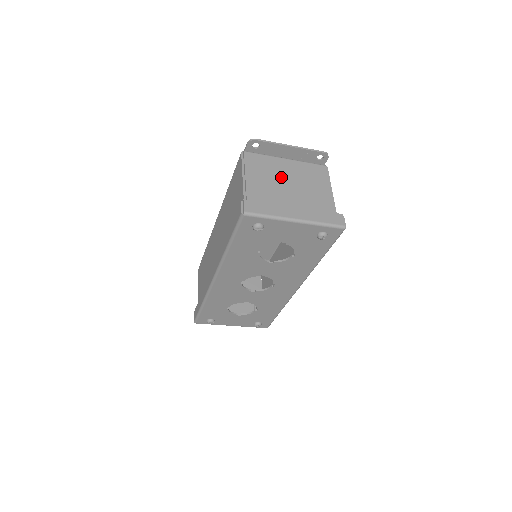
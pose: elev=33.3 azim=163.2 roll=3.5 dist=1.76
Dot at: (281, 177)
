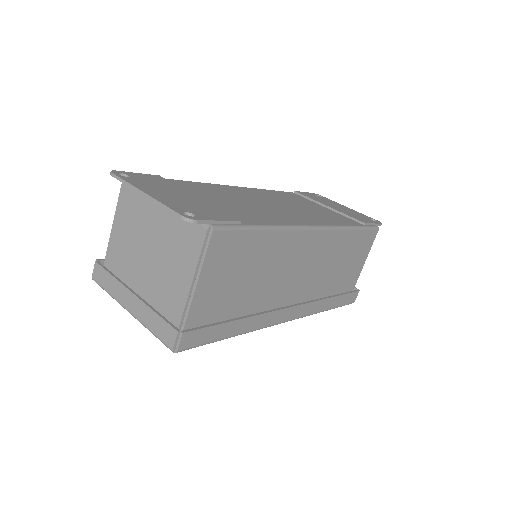
Dot at: (144, 234)
